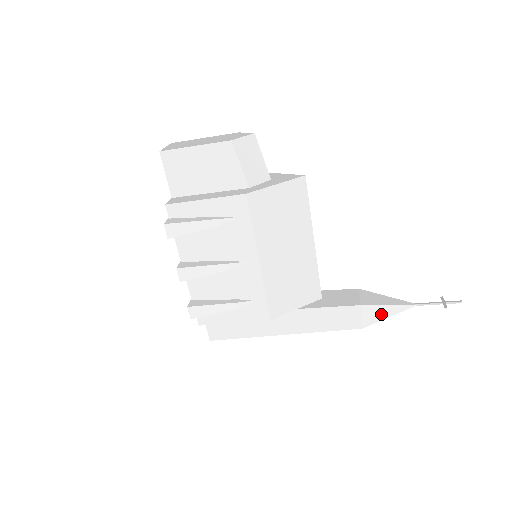
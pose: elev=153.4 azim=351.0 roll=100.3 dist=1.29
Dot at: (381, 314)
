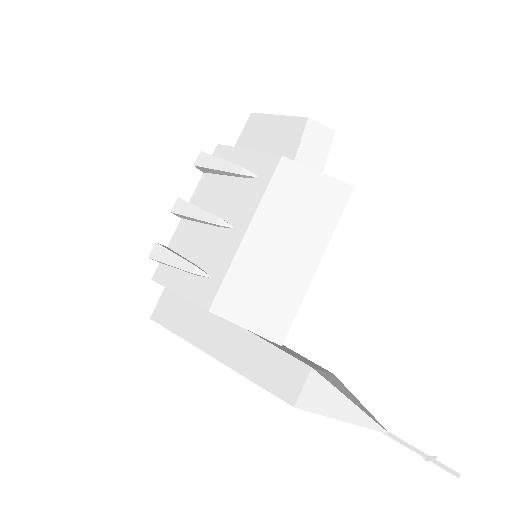
Dot at: (330, 405)
